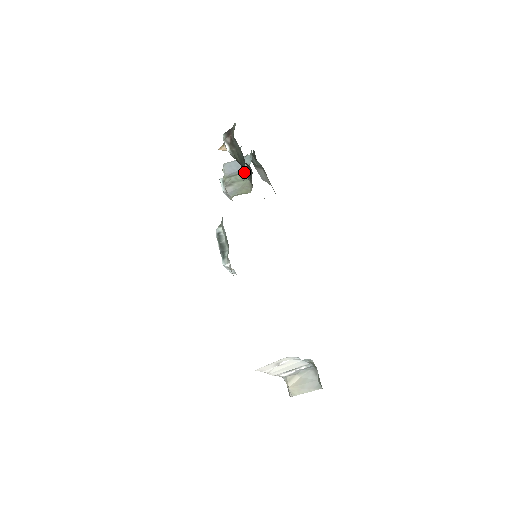
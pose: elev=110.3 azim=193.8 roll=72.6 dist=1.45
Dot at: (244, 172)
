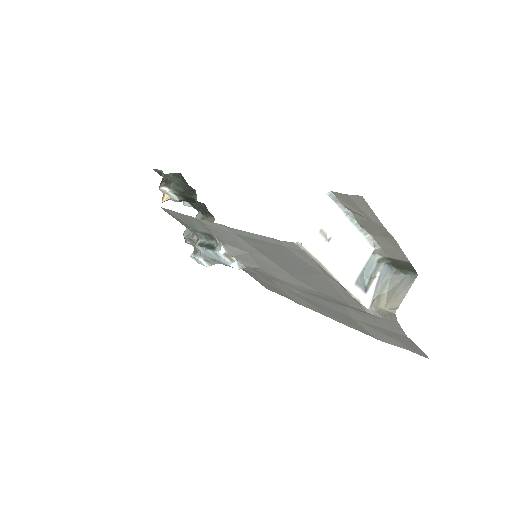
Dot at: (194, 199)
